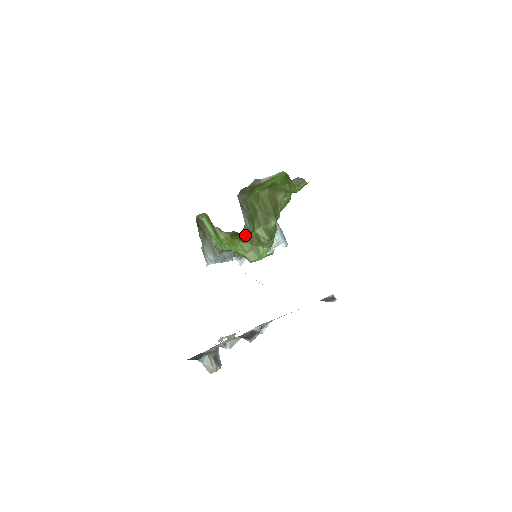
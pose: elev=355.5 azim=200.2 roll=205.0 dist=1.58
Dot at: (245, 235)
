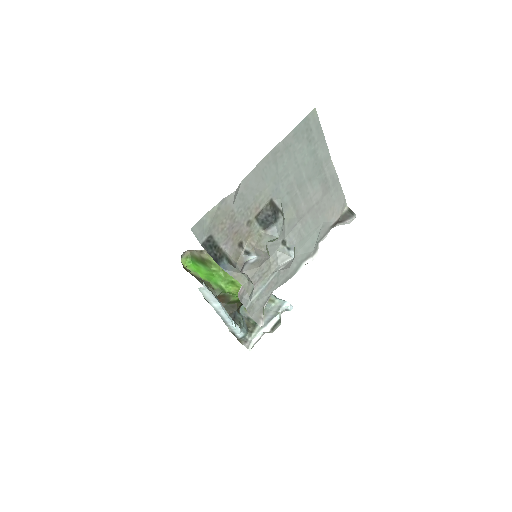
Dot at: occluded
